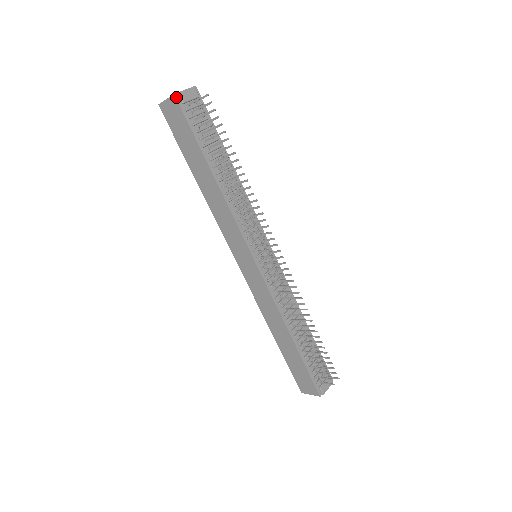
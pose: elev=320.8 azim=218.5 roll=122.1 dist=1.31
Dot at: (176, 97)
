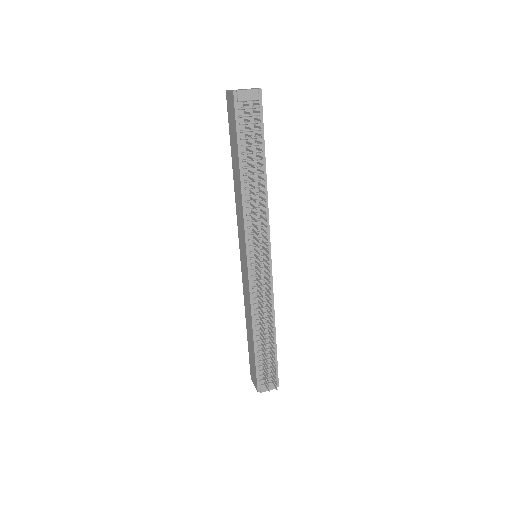
Dot at: (234, 94)
